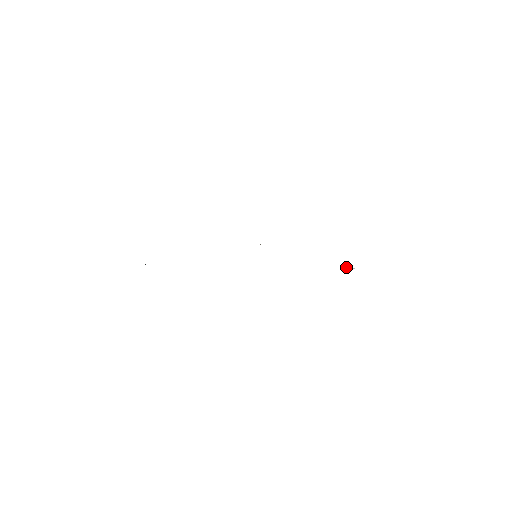
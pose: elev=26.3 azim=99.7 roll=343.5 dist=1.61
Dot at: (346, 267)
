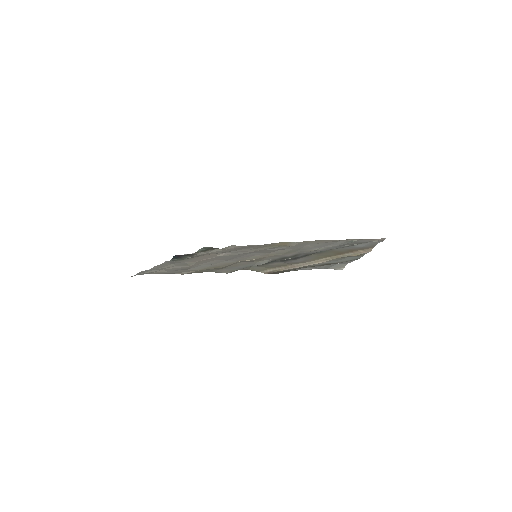
Dot at: (344, 245)
